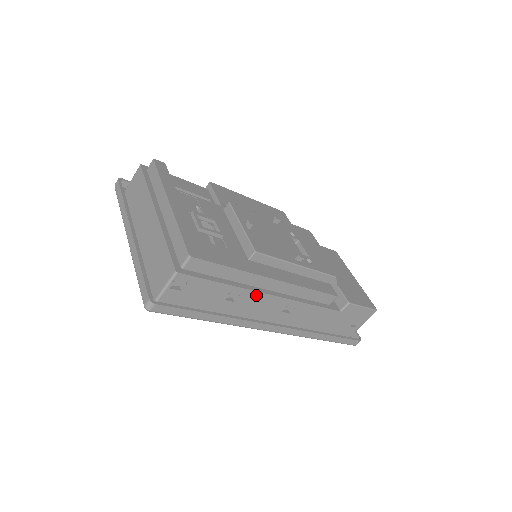
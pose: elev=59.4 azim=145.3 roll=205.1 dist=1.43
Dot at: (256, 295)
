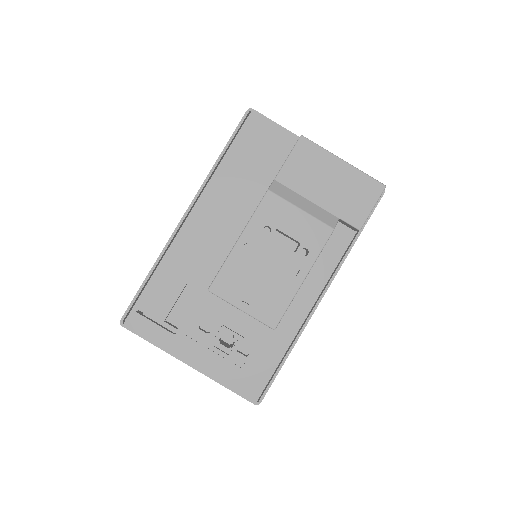
Dot at: (298, 329)
